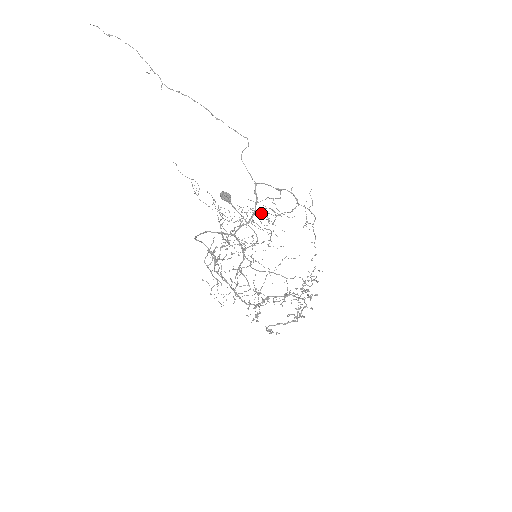
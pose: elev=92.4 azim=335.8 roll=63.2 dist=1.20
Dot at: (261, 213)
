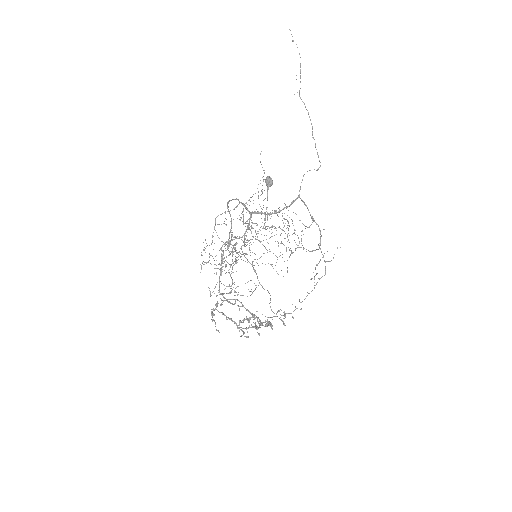
Dot at: (284, 218)
